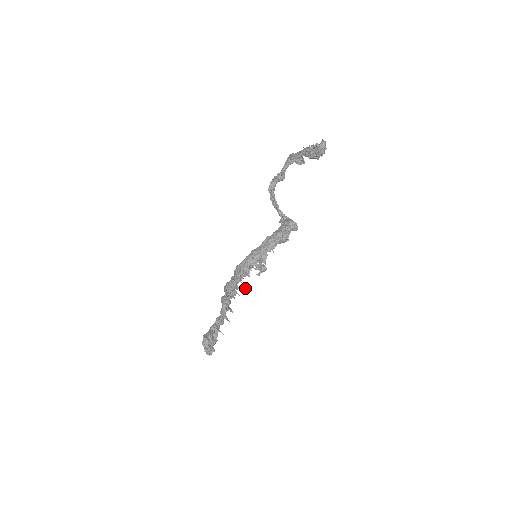
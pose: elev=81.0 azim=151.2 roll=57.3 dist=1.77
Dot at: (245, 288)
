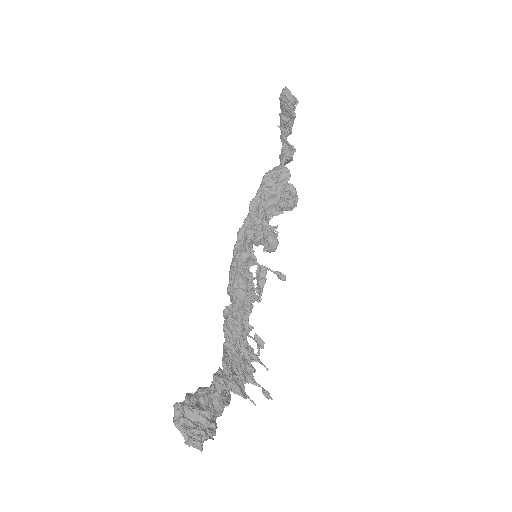
Dot at: (241, 294)
